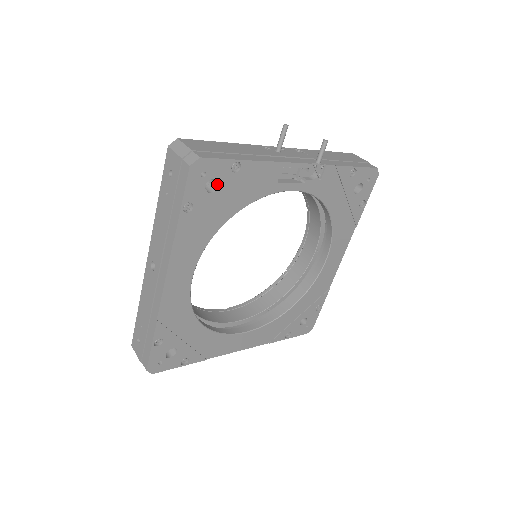
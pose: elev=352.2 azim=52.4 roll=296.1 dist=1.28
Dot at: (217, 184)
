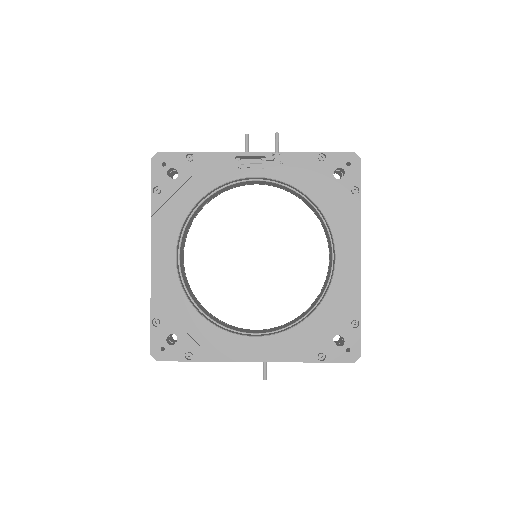
Dot at: (178, 172)
